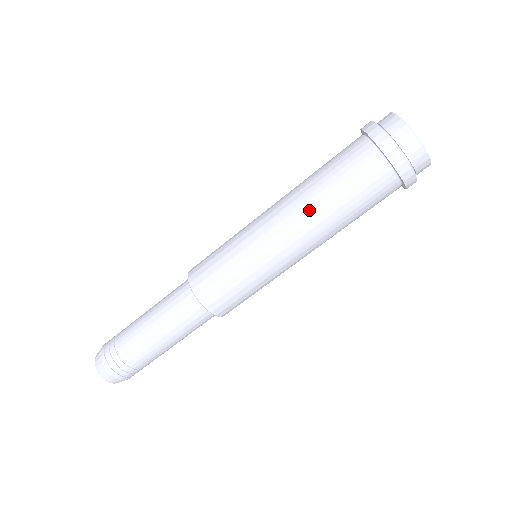
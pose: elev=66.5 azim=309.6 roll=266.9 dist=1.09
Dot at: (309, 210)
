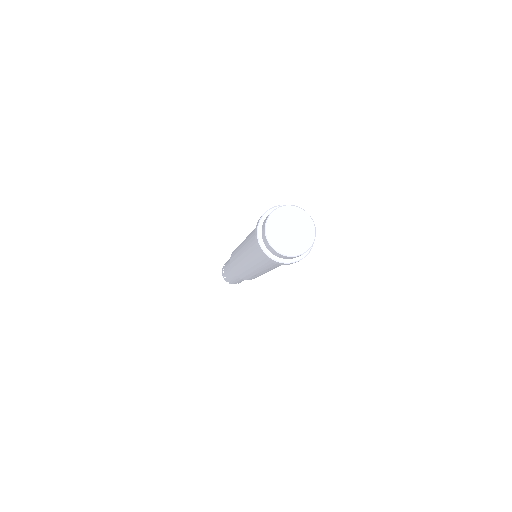
Dot at: (271, 269)
